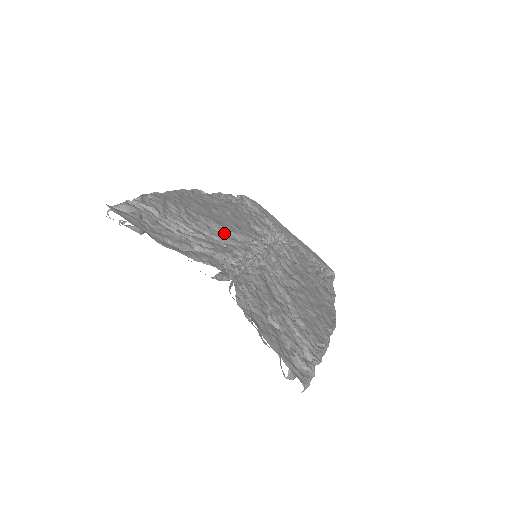
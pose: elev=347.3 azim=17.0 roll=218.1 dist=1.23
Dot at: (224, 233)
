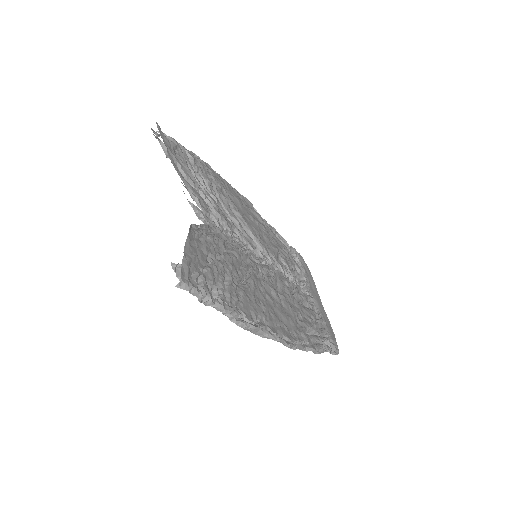
Dot at: (242, 225)
